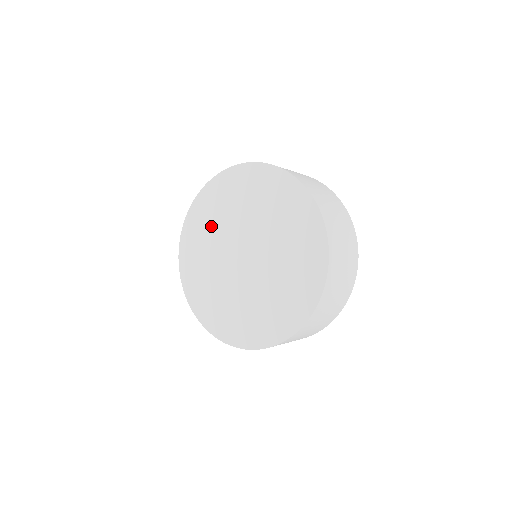
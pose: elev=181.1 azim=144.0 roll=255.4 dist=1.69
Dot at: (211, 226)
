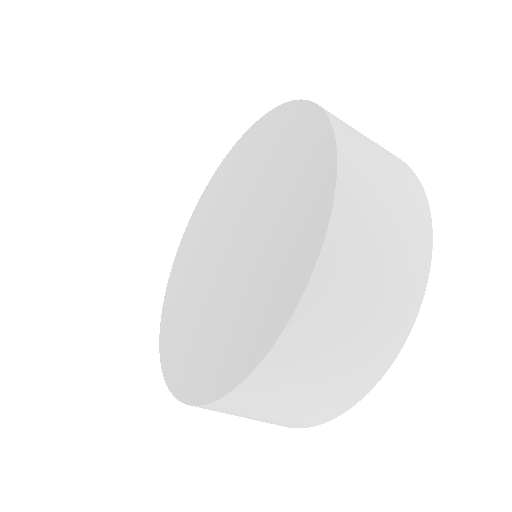
Dot at: (185, 305)
